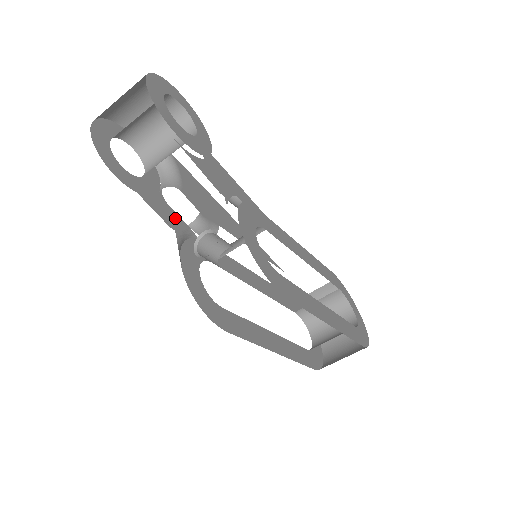
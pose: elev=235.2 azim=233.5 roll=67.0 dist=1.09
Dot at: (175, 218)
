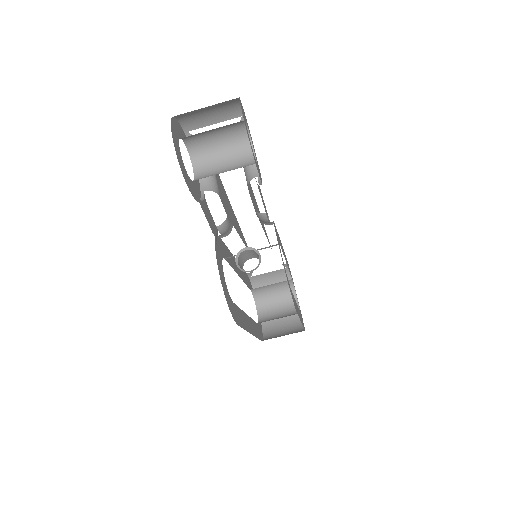
Dot at: (212, 221)
